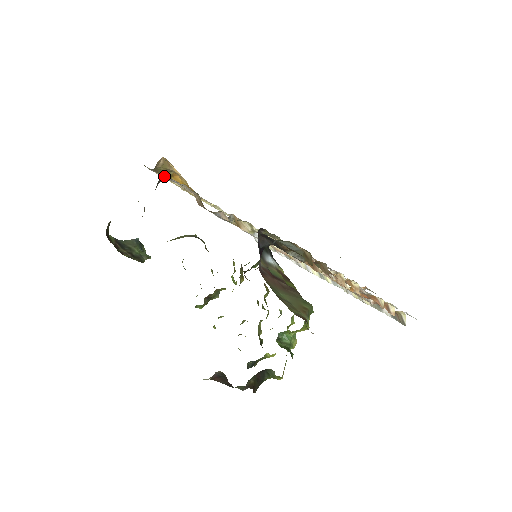
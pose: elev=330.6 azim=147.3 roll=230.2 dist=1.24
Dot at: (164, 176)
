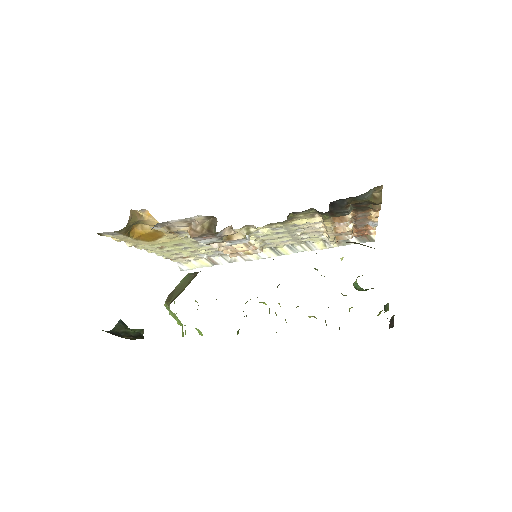
Dot at: (125, 234)
